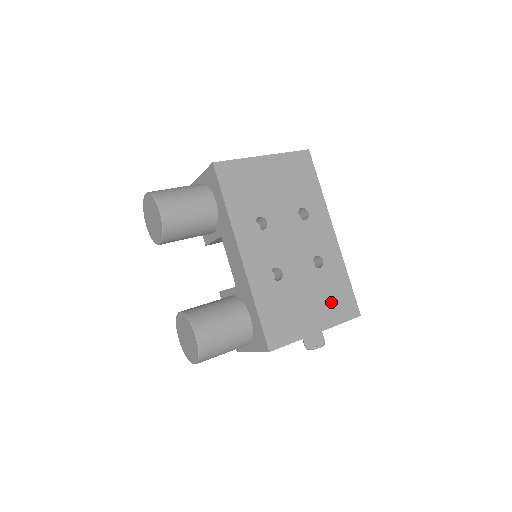
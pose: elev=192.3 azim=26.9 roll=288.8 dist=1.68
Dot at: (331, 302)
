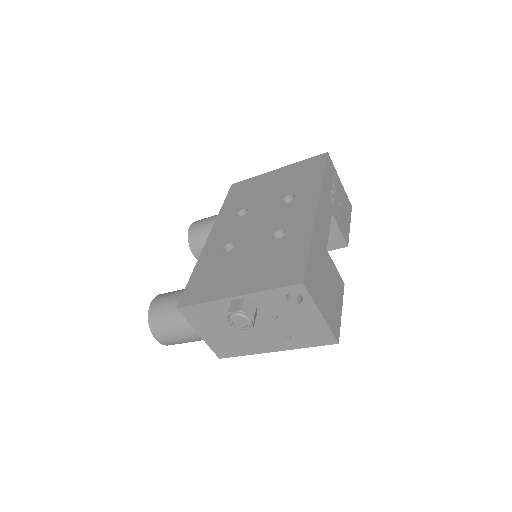
Dot at: (270, 268)
